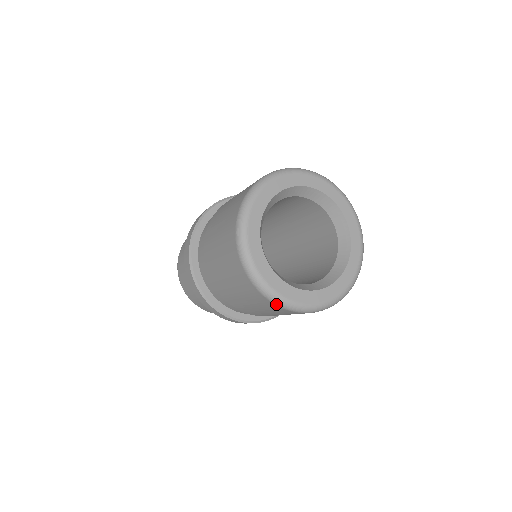
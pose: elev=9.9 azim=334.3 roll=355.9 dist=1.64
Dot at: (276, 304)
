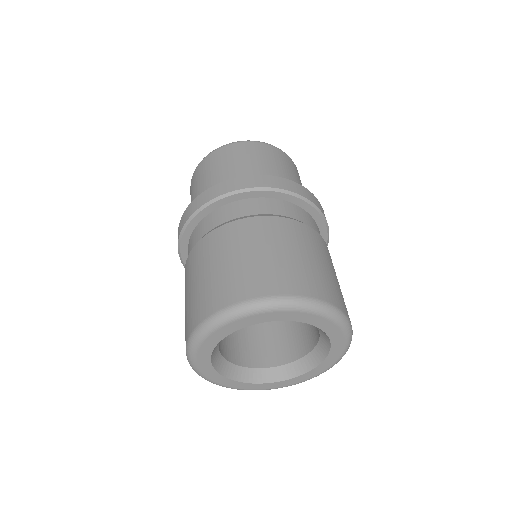
Dot at: occluded
